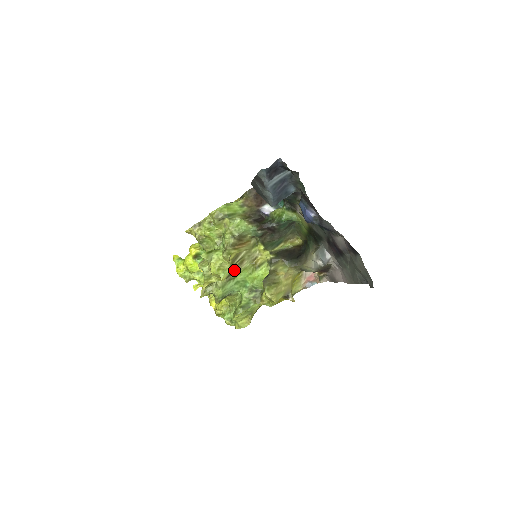
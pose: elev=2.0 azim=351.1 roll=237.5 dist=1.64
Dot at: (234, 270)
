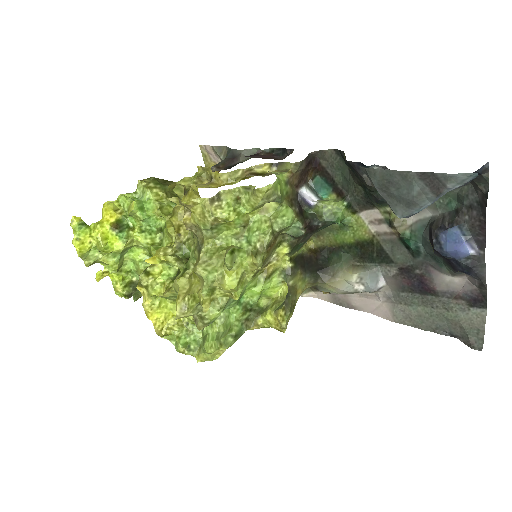
Dot at: occluded
